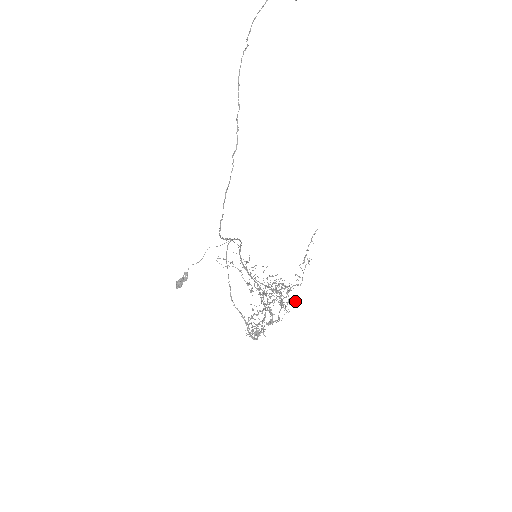
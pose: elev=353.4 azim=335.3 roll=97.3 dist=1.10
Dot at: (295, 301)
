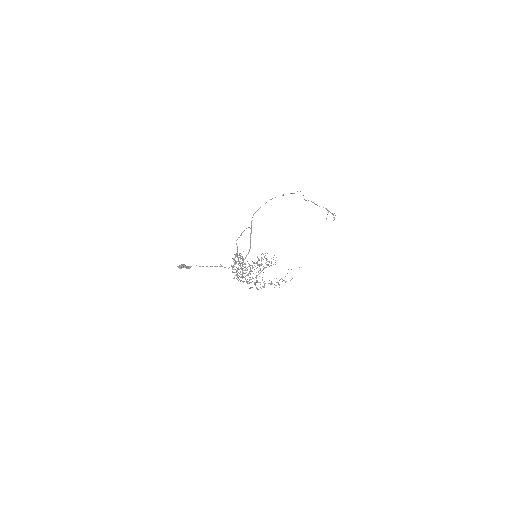
Dot at: occluded
